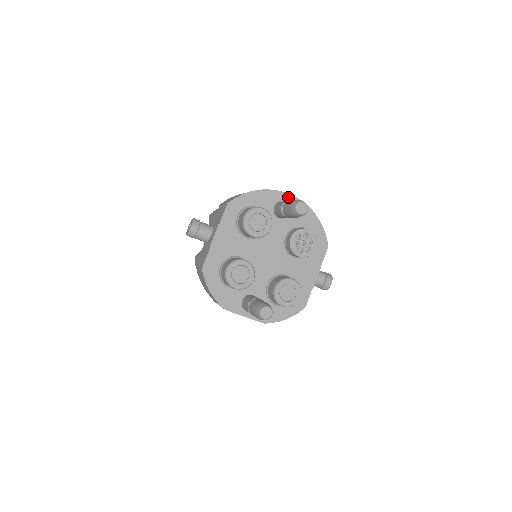
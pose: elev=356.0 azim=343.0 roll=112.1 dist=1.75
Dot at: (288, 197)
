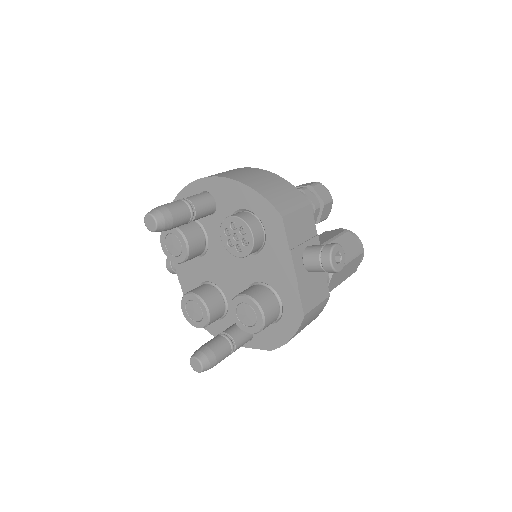
Dot at: (203, 183)
